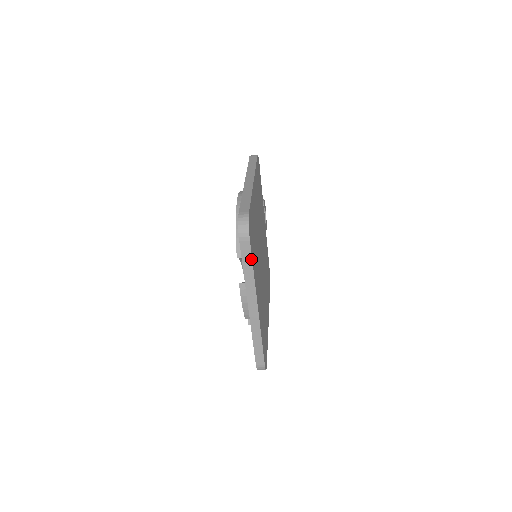
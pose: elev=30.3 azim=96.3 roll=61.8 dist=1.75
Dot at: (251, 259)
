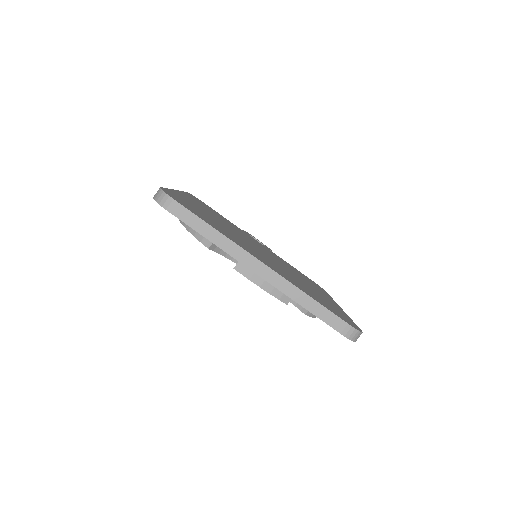
Dot at: (199, 219)
